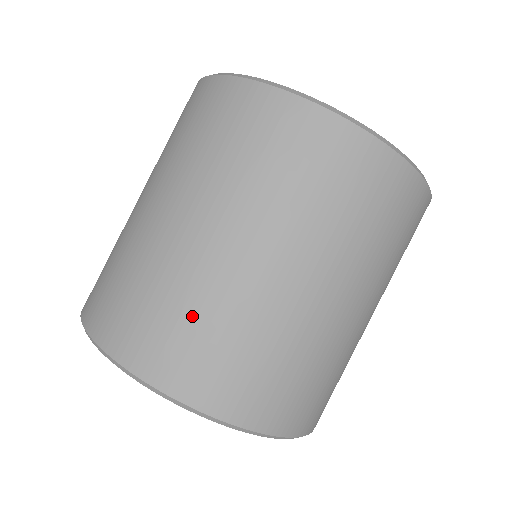
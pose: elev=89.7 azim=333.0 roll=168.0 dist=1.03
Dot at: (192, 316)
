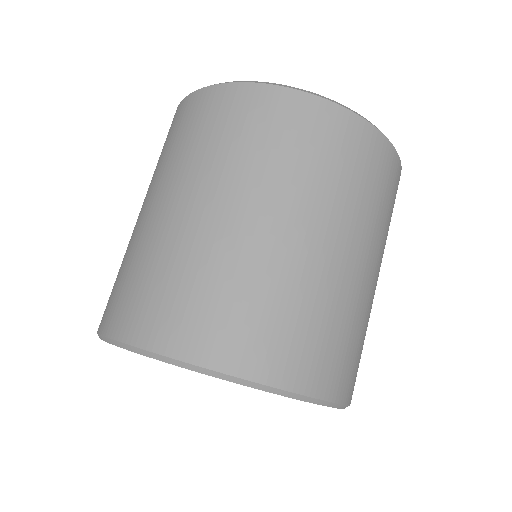
Dot at: (262, 299)
